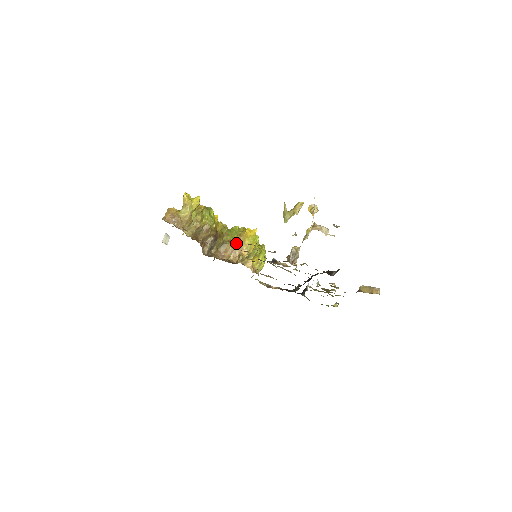
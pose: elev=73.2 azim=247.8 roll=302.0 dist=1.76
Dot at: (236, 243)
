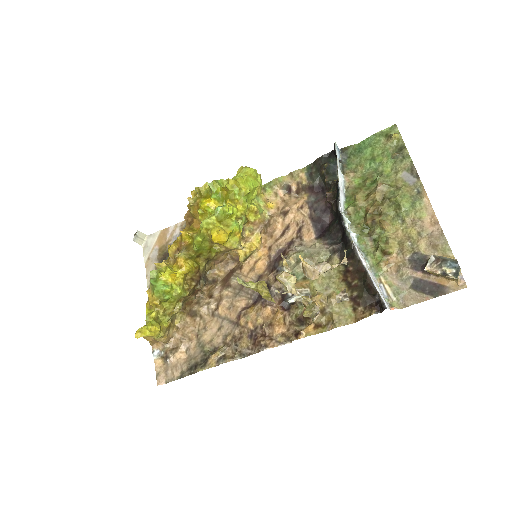
Dot at: (218, 250)
